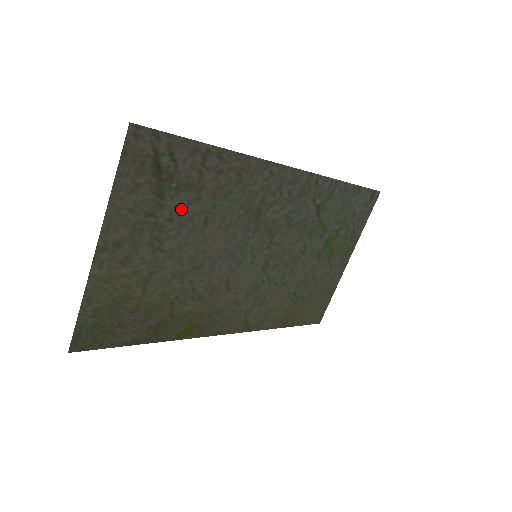
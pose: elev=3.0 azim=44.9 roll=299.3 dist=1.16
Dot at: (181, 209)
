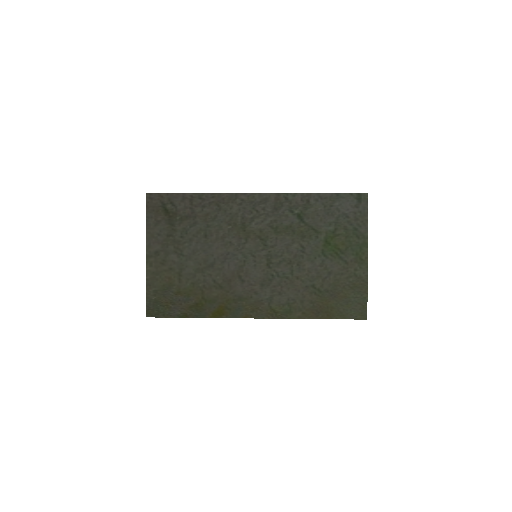
Dot at: (187, 230)
